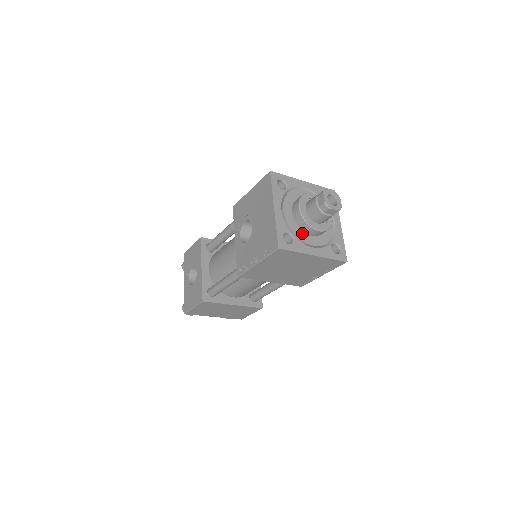
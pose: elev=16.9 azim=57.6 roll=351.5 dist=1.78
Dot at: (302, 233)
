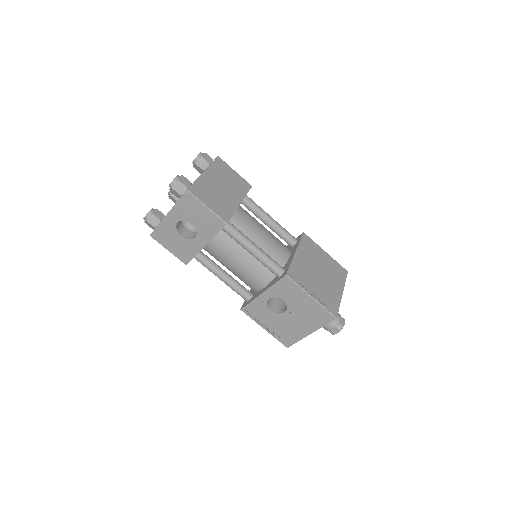
Dot at: occluded
